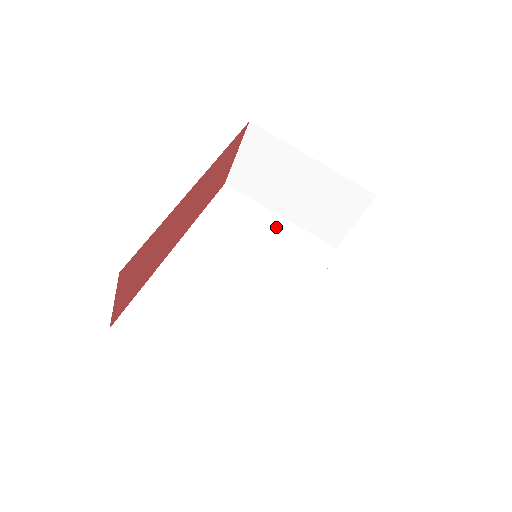
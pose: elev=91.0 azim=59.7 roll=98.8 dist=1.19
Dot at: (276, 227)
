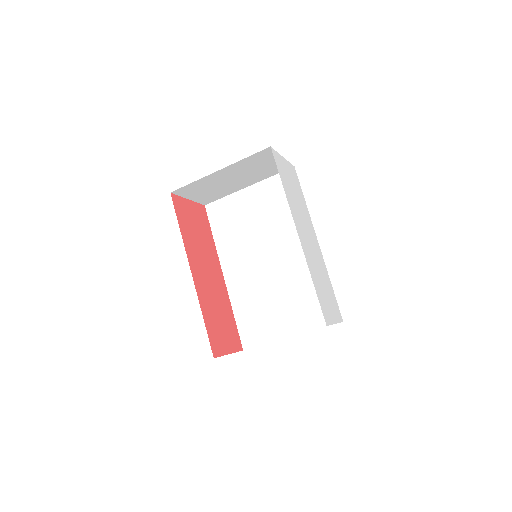
Dot at: (253, 199)
